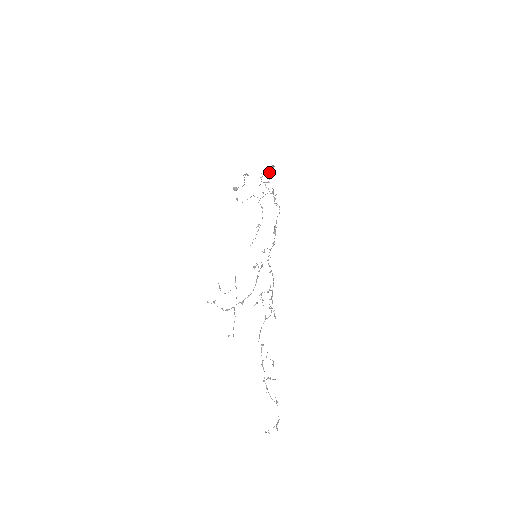
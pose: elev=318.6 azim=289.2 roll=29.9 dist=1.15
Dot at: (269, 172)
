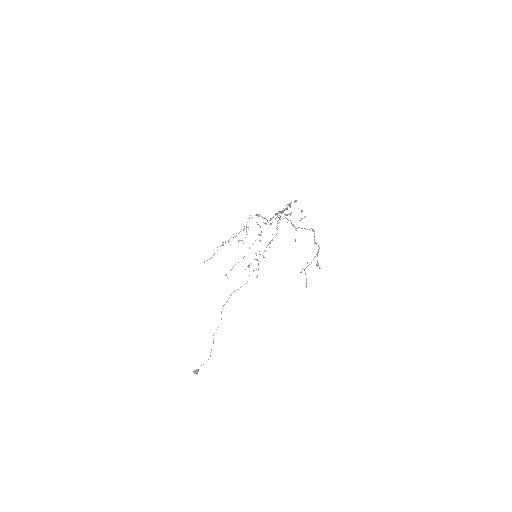
Dot at: occluded
